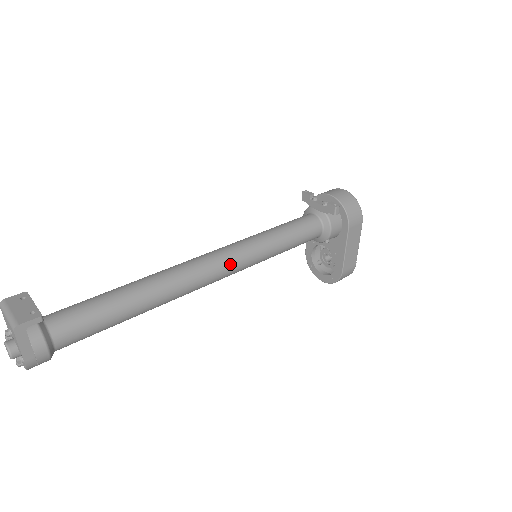
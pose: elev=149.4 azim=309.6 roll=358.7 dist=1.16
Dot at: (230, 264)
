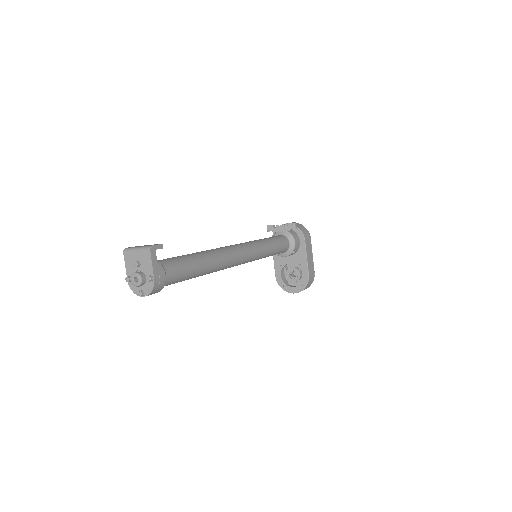
Dot at: (247, 250)
